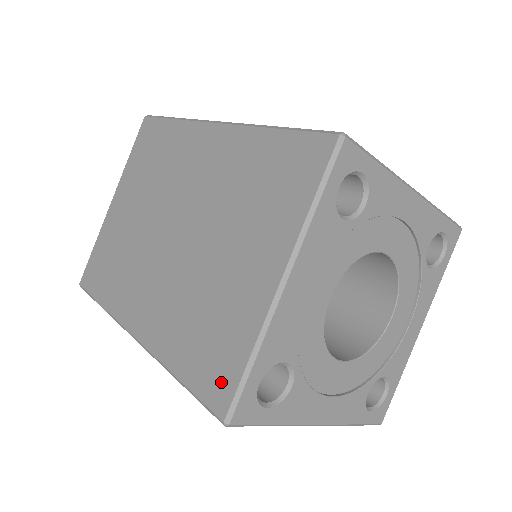
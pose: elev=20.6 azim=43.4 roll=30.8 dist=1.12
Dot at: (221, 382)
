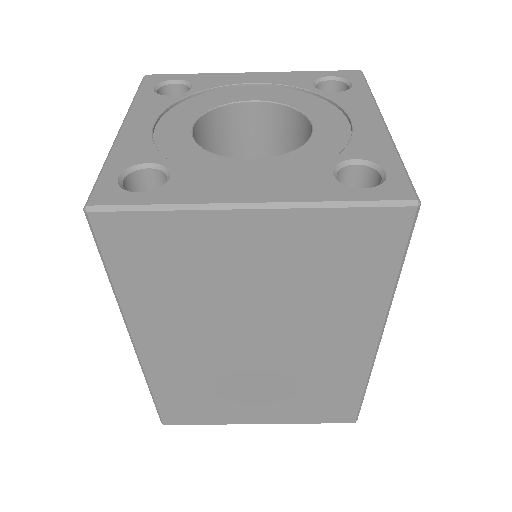
Dot at: occluded
